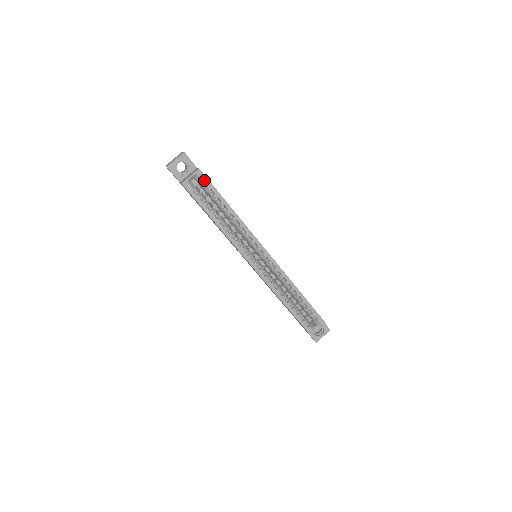
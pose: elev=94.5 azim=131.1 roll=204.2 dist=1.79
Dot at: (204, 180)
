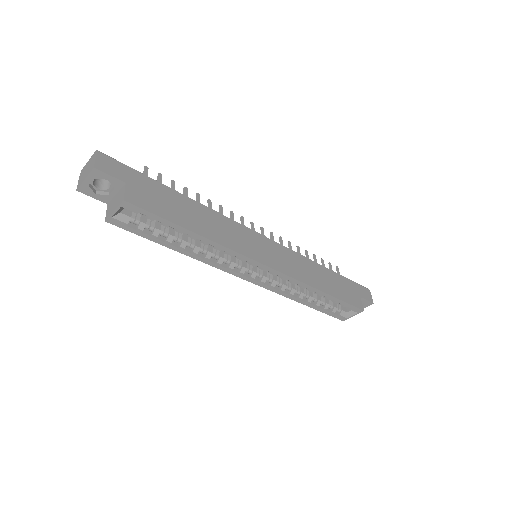
Dot at: (138, 211)
